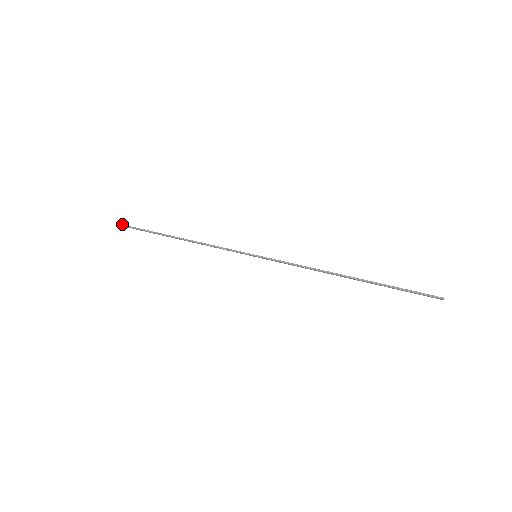
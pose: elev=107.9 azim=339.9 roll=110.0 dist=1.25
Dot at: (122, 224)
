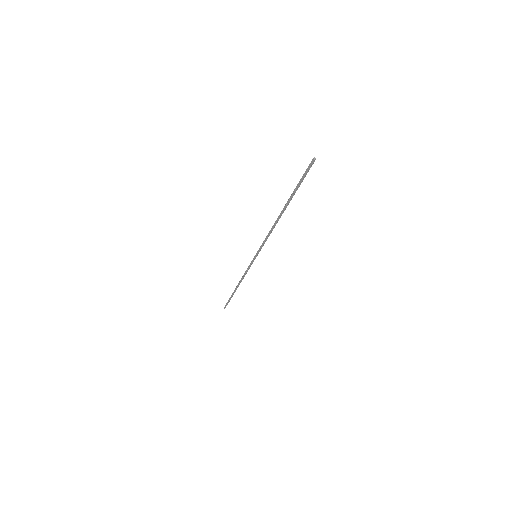
Dot at: (225, 307)
